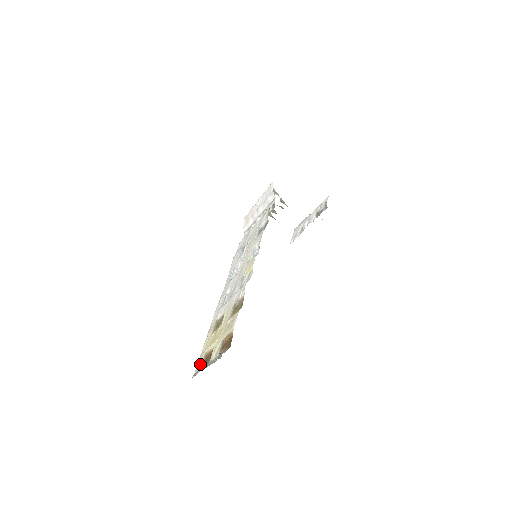
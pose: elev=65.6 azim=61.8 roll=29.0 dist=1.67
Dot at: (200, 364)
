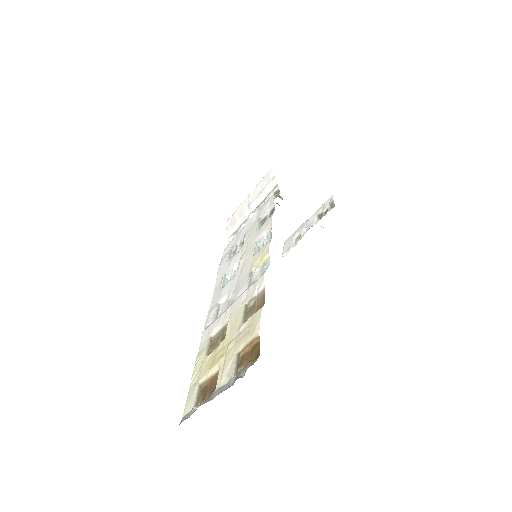
Dot at: (193, 401)
